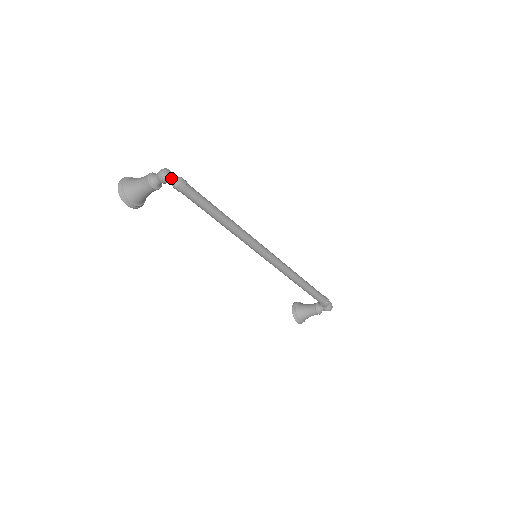
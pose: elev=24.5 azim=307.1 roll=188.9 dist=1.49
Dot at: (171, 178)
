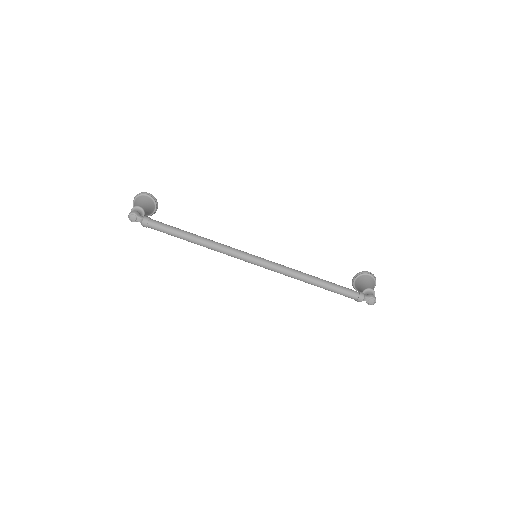
Dot at: (136, 220)
